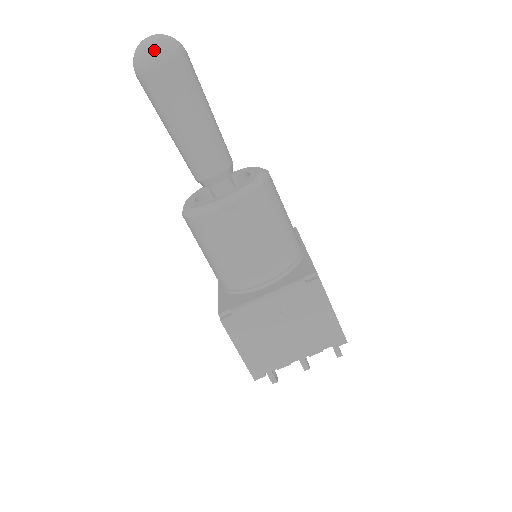
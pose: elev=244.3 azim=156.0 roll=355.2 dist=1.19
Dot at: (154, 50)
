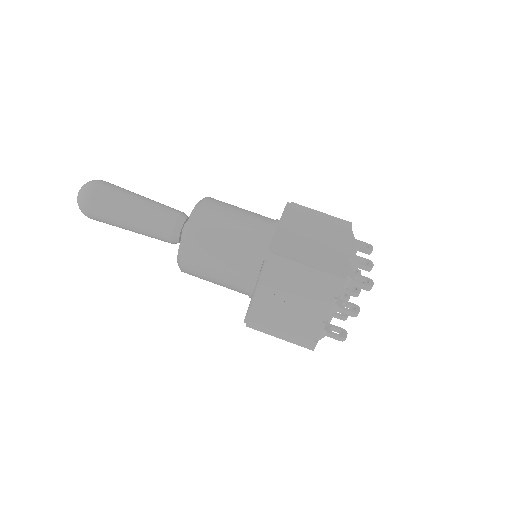
Dot at: (80, 202)
